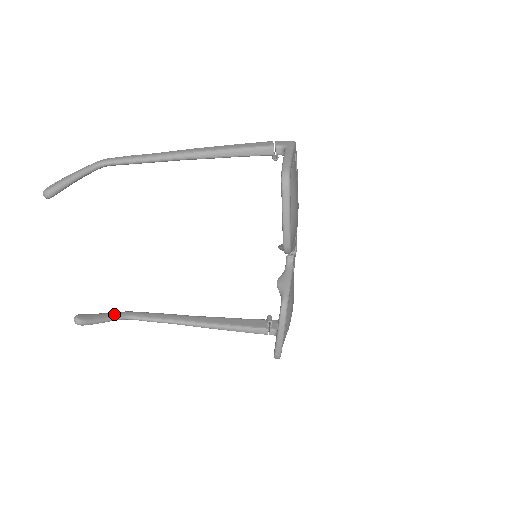
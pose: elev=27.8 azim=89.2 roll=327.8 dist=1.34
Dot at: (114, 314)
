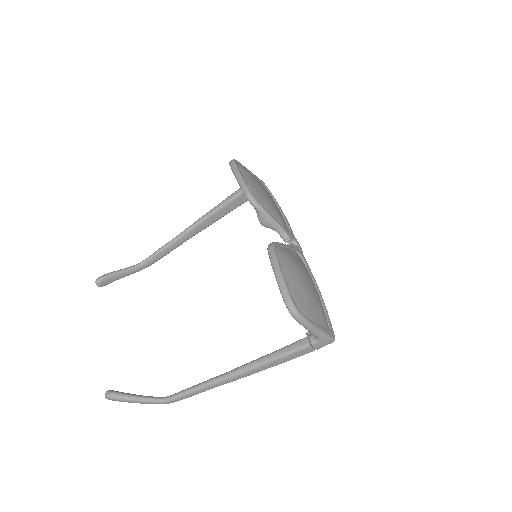
Dot at: (150, 396)
